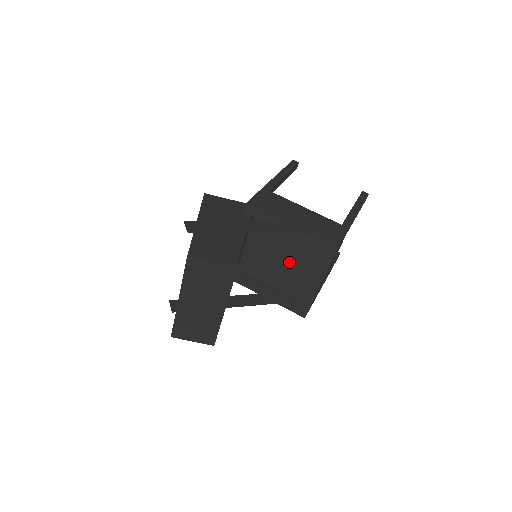
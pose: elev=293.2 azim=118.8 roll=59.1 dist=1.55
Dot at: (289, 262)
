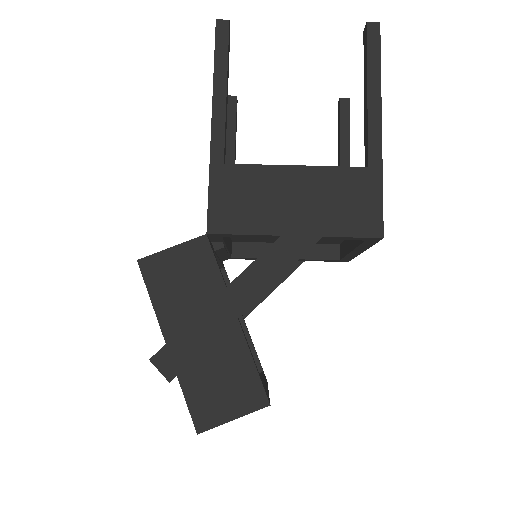
Dot at: occluded
